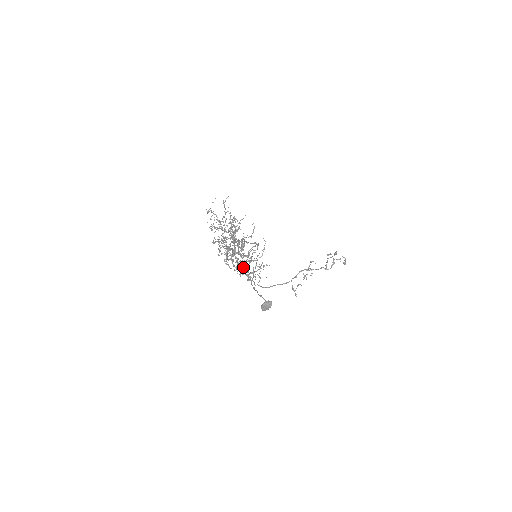
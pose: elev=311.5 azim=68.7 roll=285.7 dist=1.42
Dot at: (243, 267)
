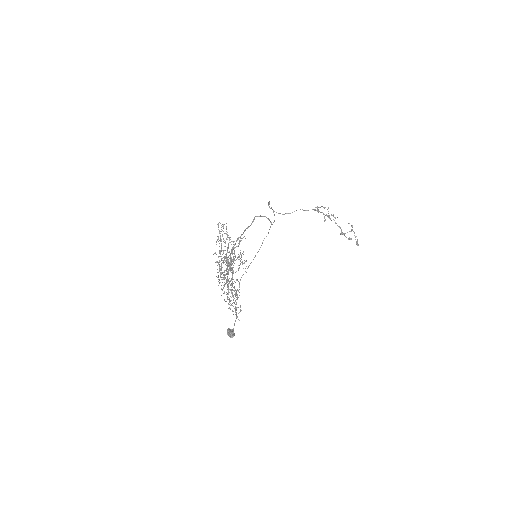
Dot at: (227, 294)
